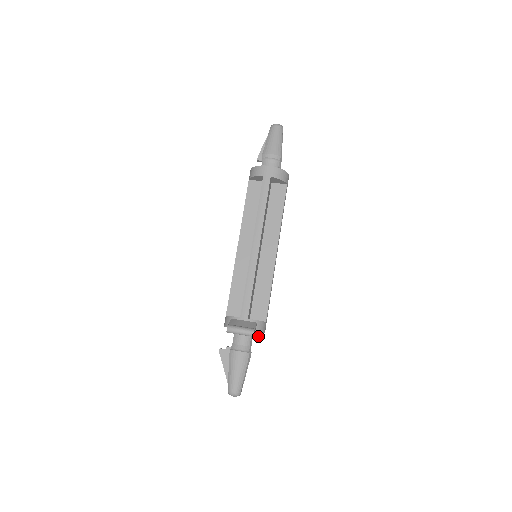
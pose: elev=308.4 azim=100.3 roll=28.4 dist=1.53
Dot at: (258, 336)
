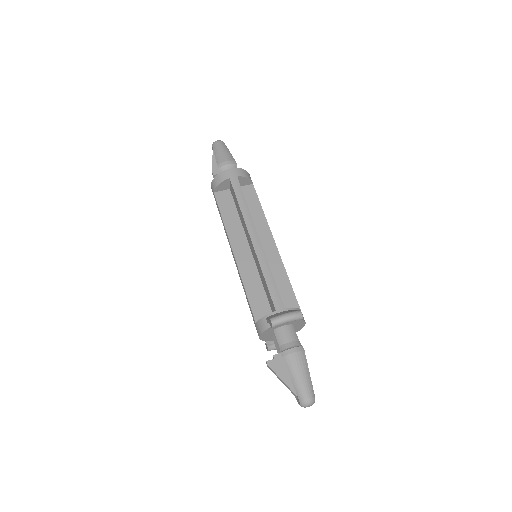
Dot at: occluded
